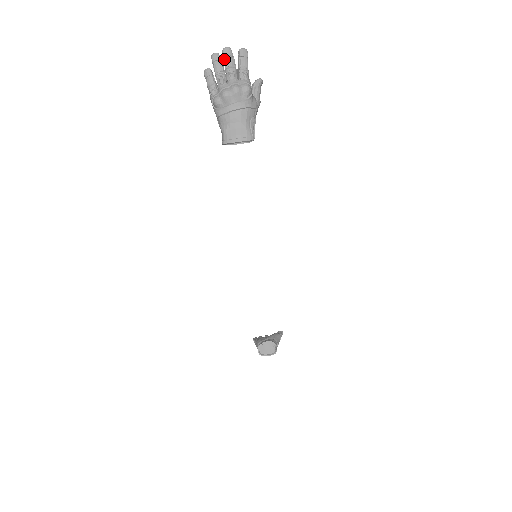
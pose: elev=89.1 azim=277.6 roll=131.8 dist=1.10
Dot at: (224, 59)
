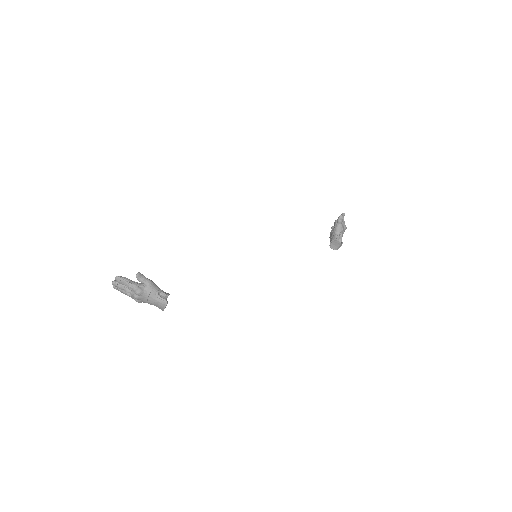
Dot at: (118, 287)
